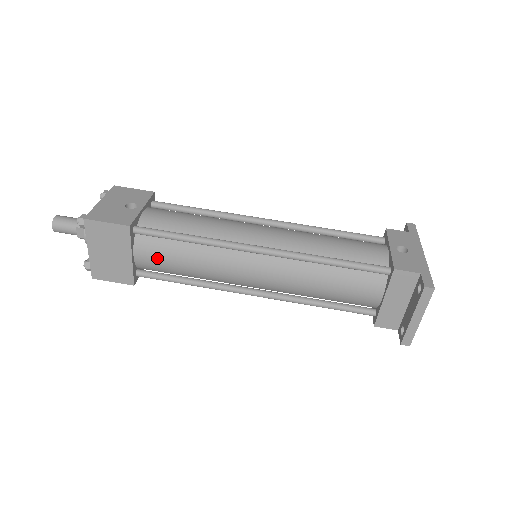
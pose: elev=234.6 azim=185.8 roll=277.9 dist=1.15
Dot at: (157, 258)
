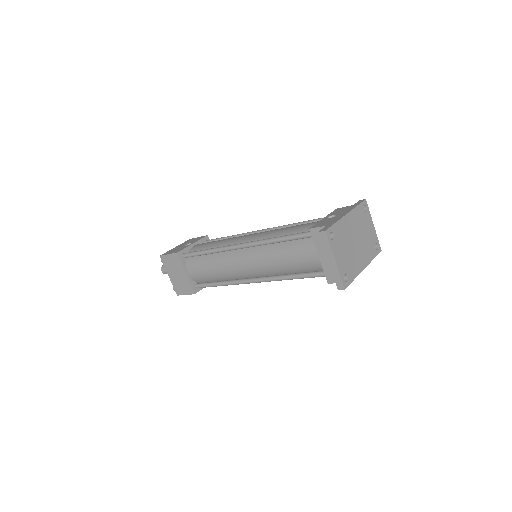
Dot at: (198, 271)
